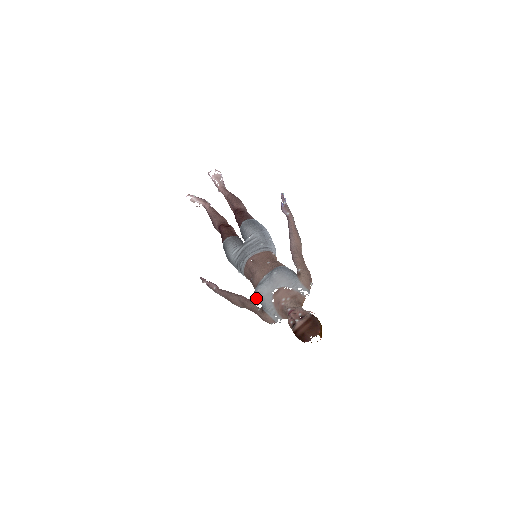
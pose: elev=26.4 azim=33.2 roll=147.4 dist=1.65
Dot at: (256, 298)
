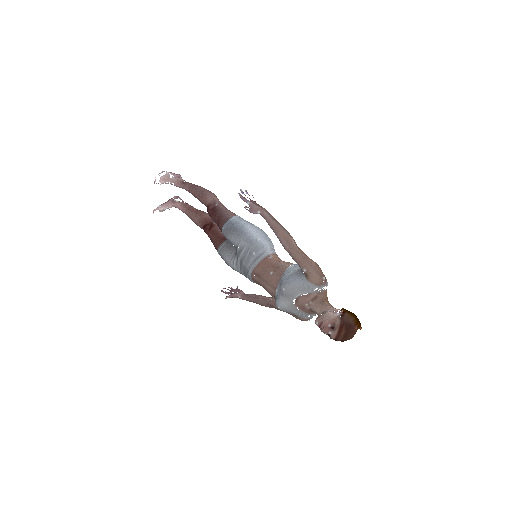
Dot at: occluded
